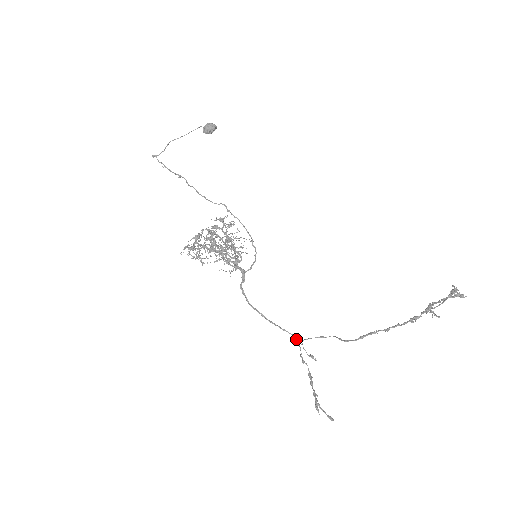
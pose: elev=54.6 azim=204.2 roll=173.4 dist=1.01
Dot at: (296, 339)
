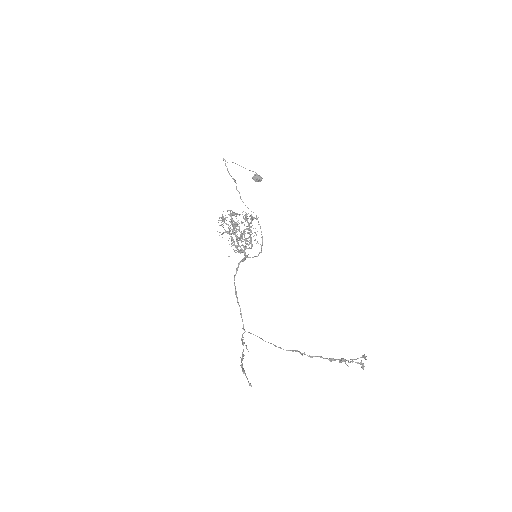
Dot at: (243, 328)
